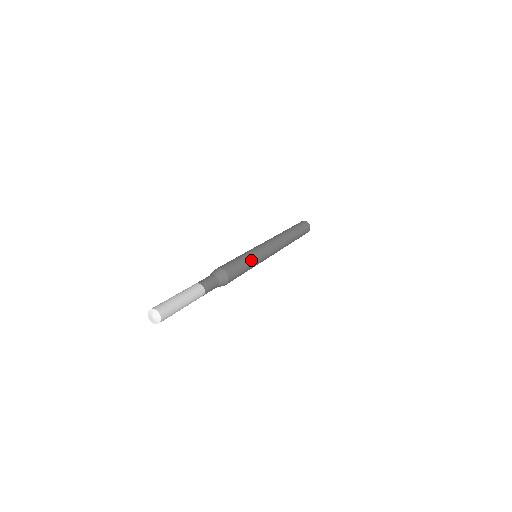
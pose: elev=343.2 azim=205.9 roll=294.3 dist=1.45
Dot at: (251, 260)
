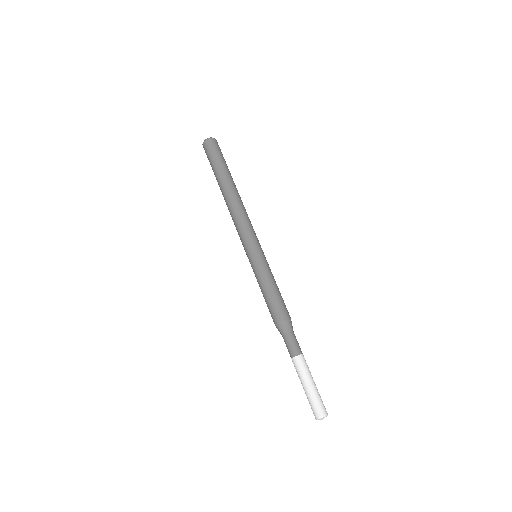
Dot at: occluded
